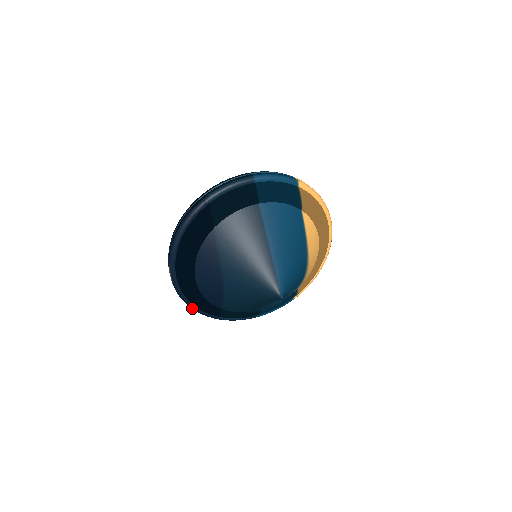
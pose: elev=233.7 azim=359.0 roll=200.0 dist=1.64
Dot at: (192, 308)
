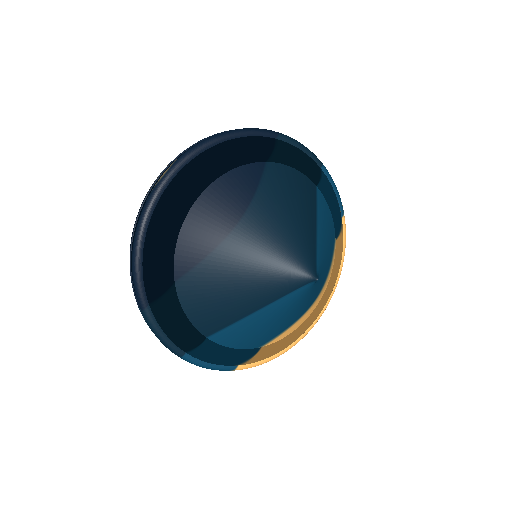
Dot at: (136, 252)
